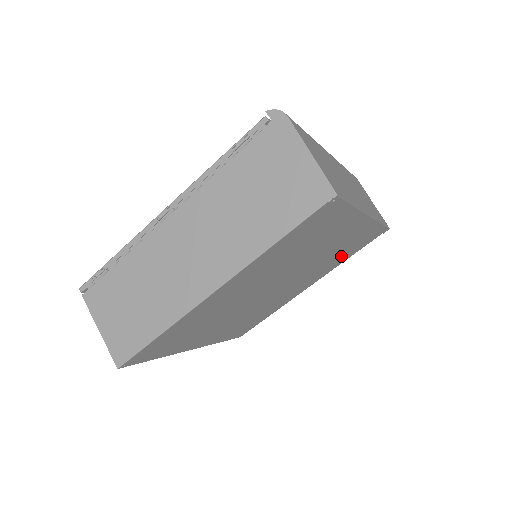
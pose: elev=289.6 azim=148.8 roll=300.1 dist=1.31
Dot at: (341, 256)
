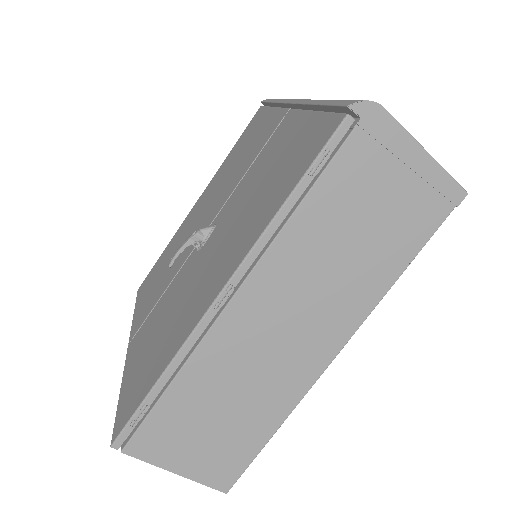
Dot at: occluded
